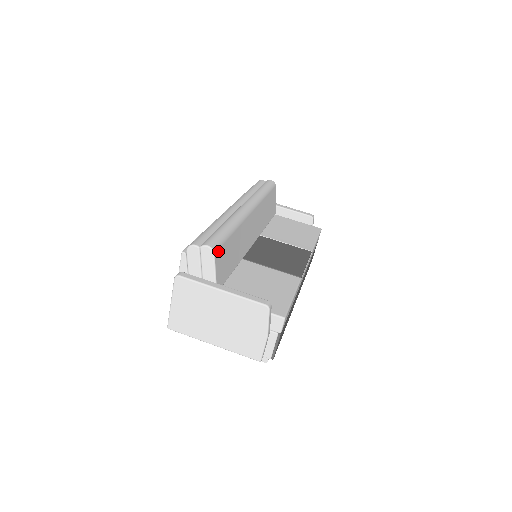
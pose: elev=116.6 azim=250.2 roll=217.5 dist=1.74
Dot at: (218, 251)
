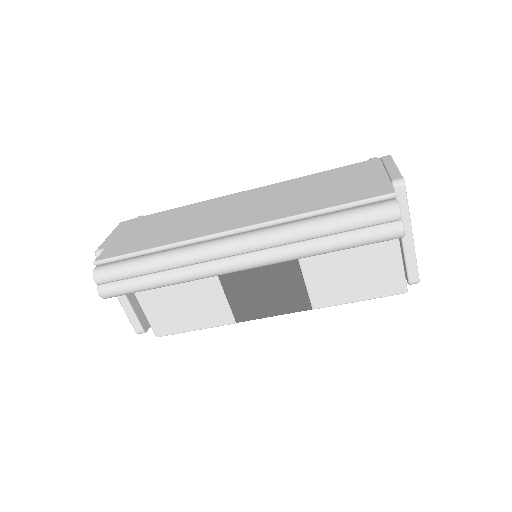
Dot at: occluded
